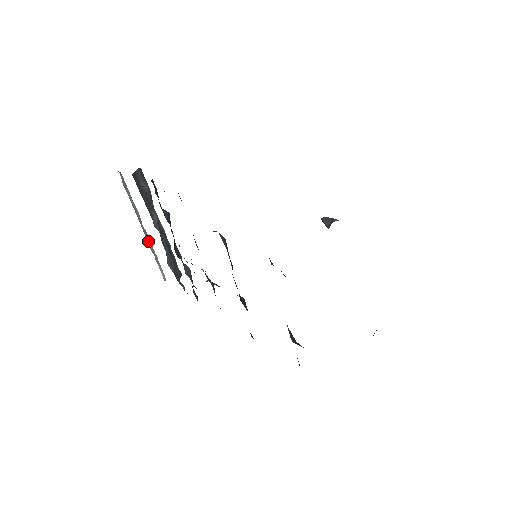
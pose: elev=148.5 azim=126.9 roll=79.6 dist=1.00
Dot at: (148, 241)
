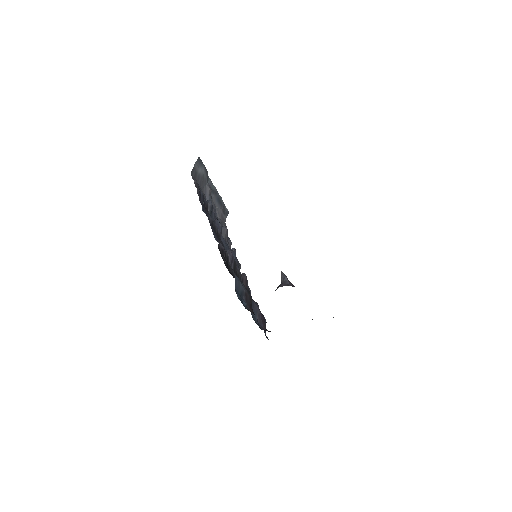
Dot at: occluded
